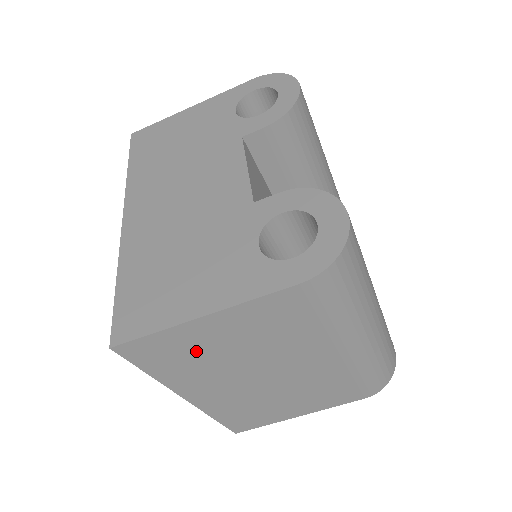
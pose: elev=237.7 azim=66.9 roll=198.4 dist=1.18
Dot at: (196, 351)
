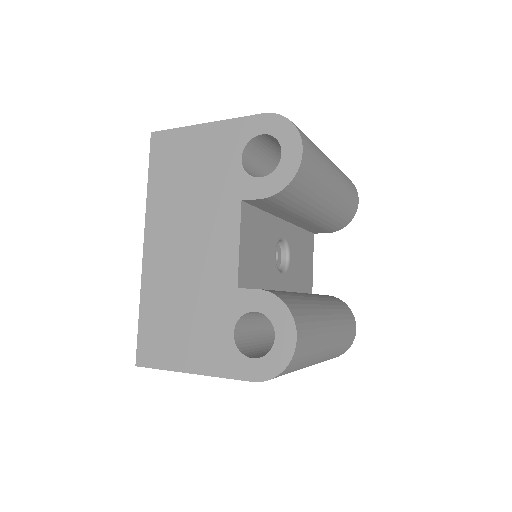
Dot at: occluded
